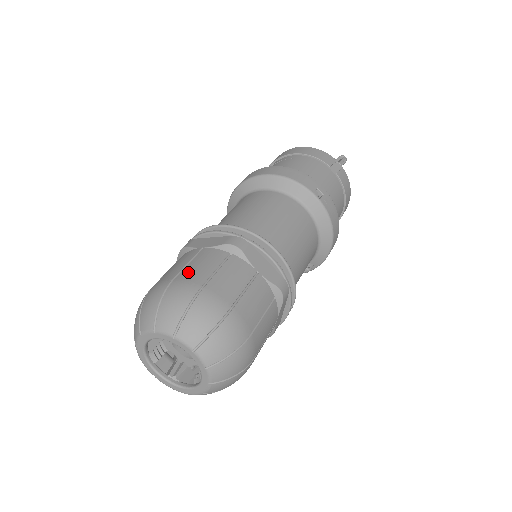
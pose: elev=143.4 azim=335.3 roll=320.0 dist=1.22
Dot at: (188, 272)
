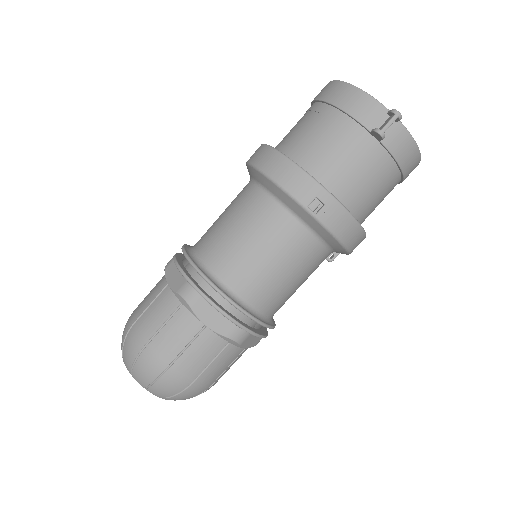
Dot at: (144, 320)
